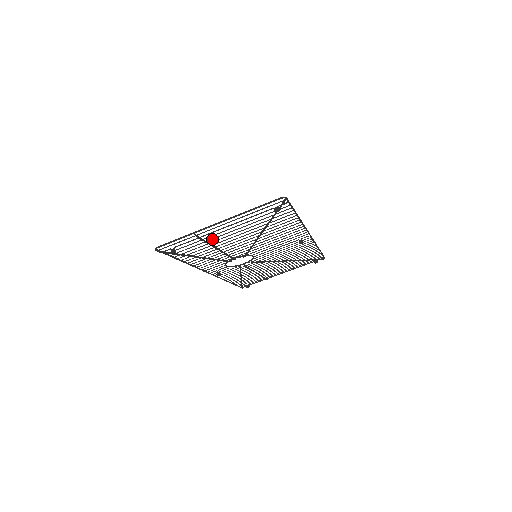
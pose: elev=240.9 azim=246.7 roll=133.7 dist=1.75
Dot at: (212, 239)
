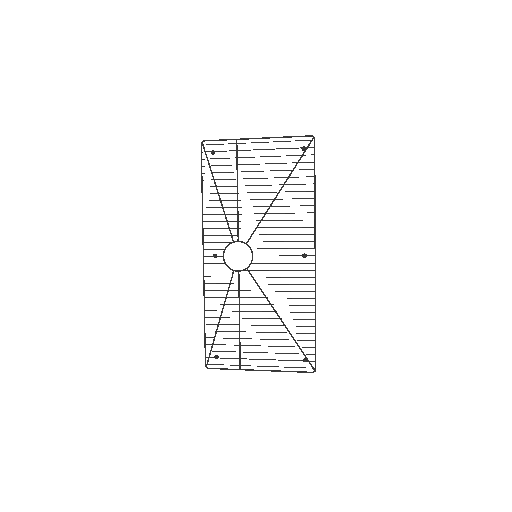
Dot at: occluded
